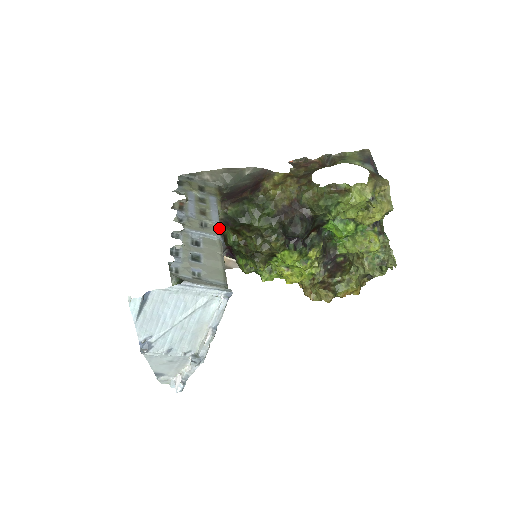
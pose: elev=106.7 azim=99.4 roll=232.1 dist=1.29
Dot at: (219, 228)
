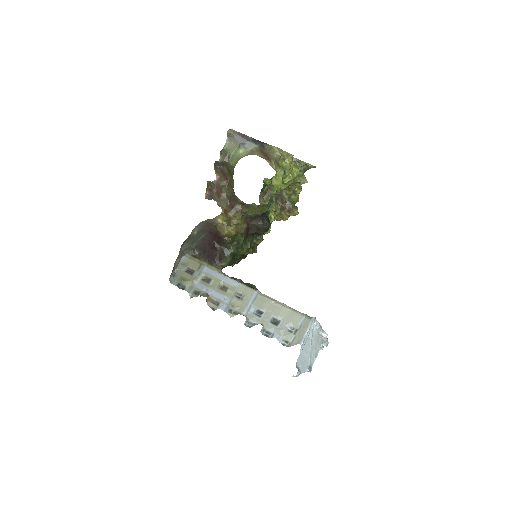
Dot at: (245, 286)
